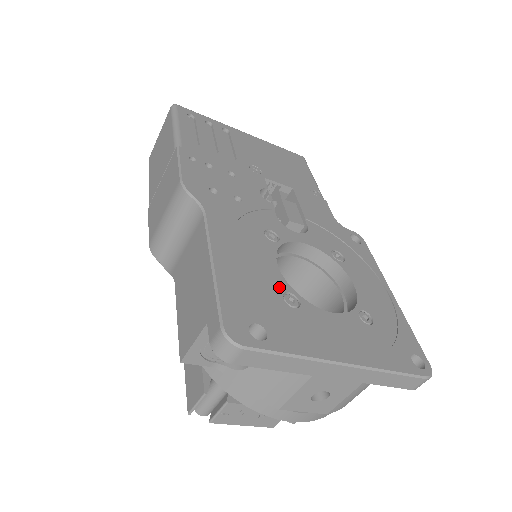
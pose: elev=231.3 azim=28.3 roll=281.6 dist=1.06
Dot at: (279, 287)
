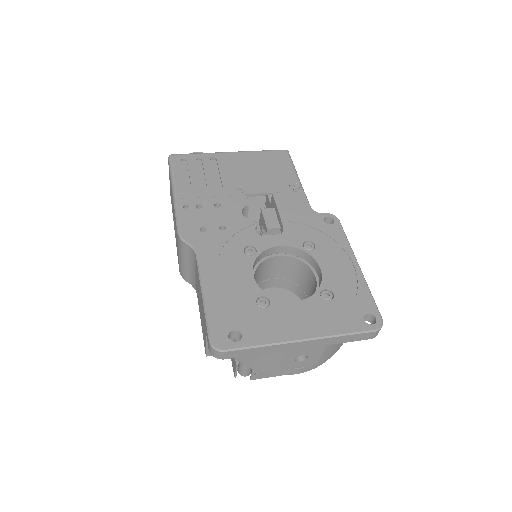
Dot at: (253, 295)
